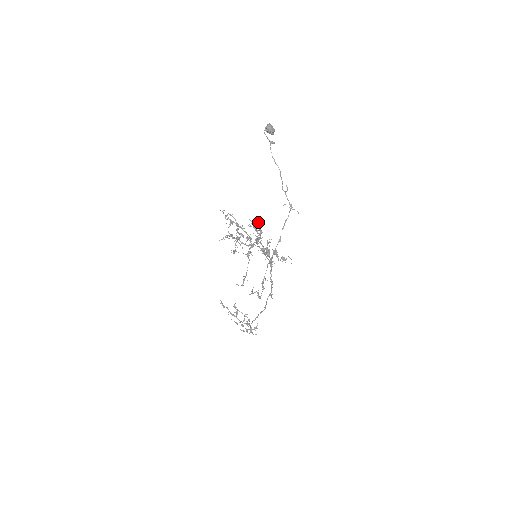
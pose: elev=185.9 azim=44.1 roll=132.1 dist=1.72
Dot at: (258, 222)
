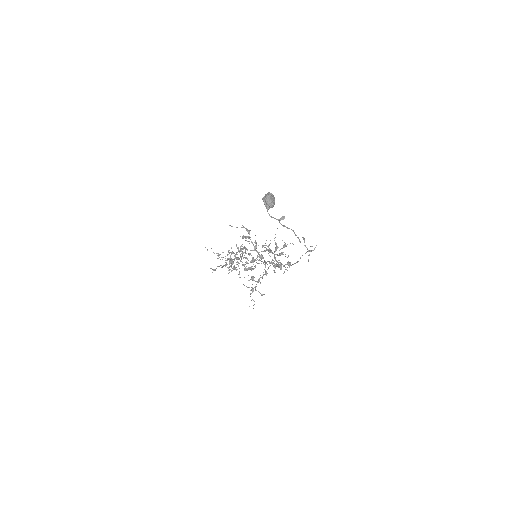
Dot at: occluded
